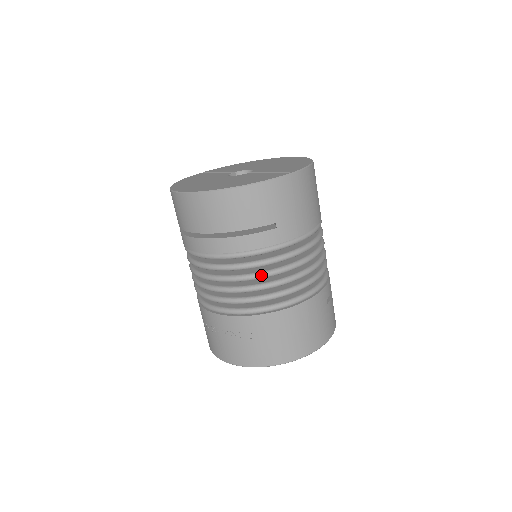
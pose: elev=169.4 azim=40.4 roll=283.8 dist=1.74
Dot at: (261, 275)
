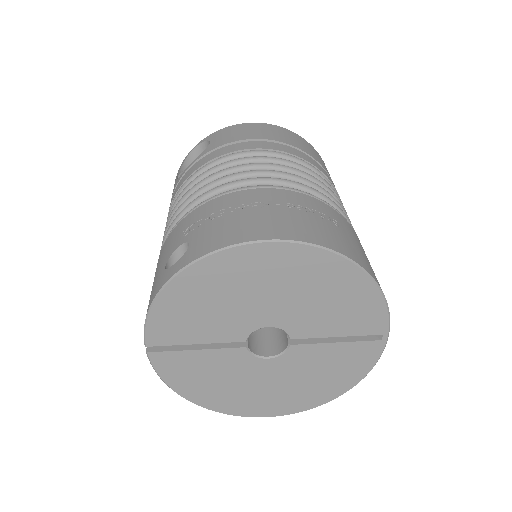
Dot at: occluded
